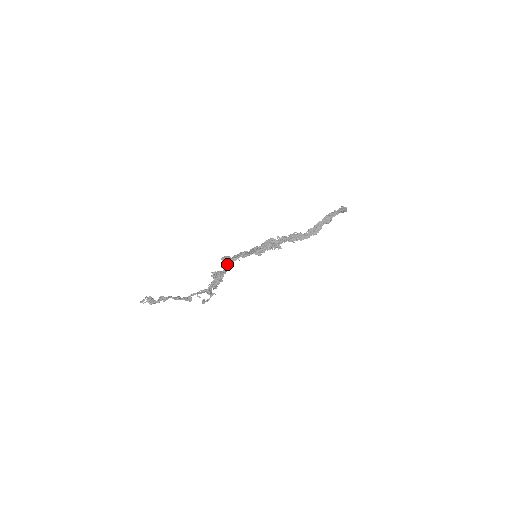
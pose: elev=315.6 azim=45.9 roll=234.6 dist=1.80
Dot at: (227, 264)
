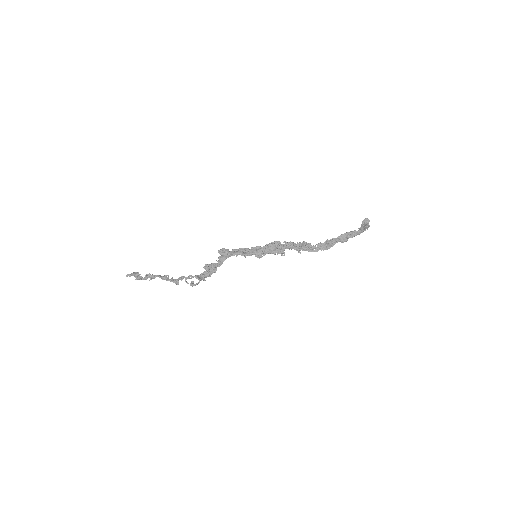
Dot at: (223, 259)
